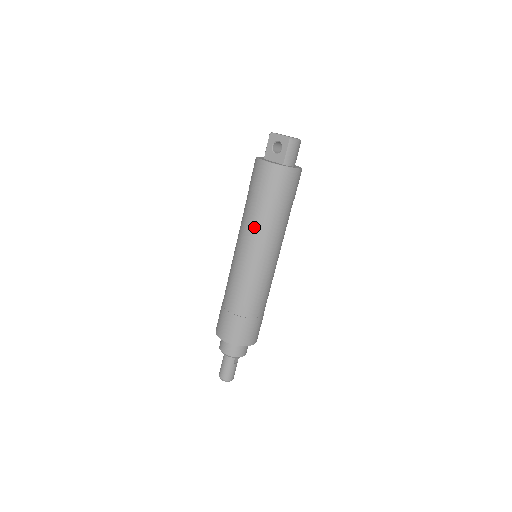
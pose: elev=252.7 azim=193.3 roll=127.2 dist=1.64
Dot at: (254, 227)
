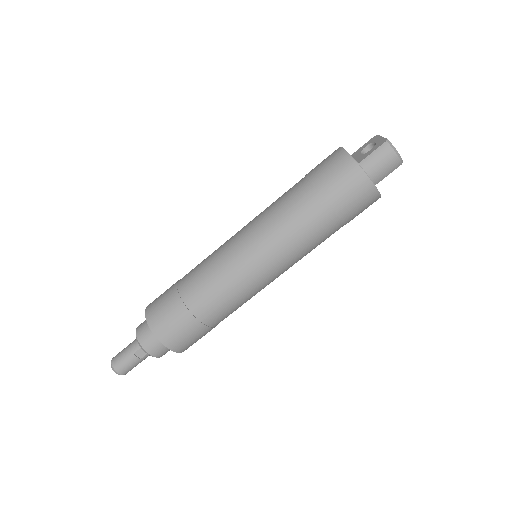
Dot at: (273, 207)
